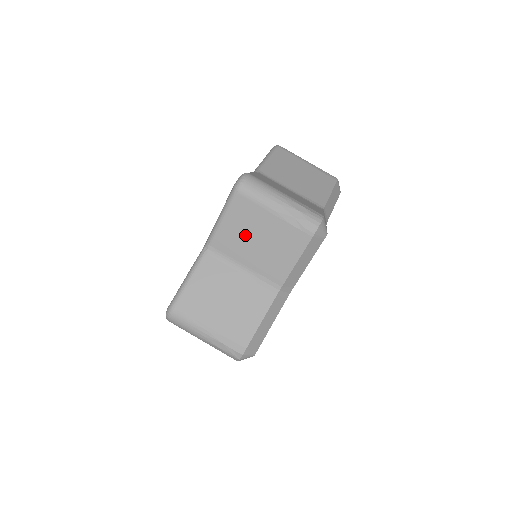
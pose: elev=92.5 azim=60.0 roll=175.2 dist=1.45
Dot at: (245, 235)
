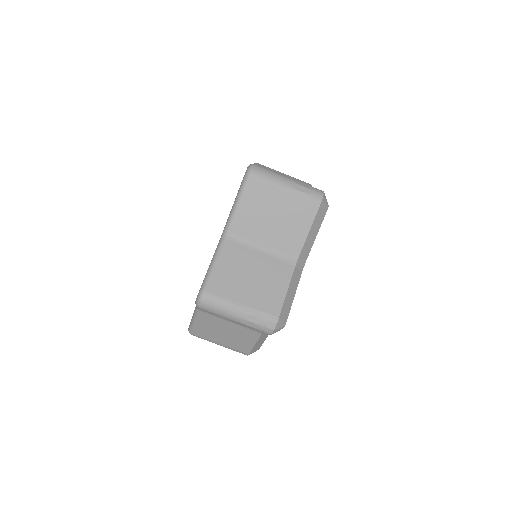
Dot at: (260, 215)
